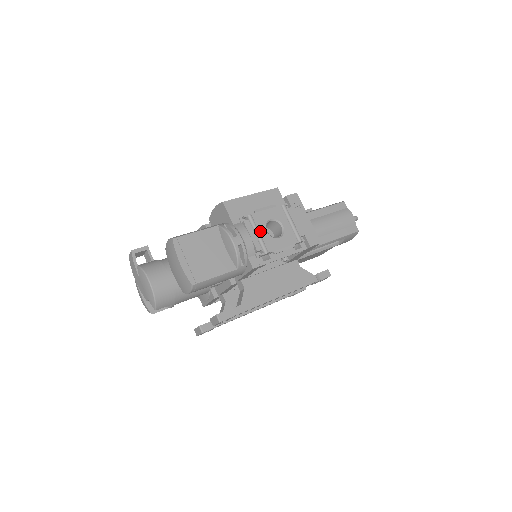
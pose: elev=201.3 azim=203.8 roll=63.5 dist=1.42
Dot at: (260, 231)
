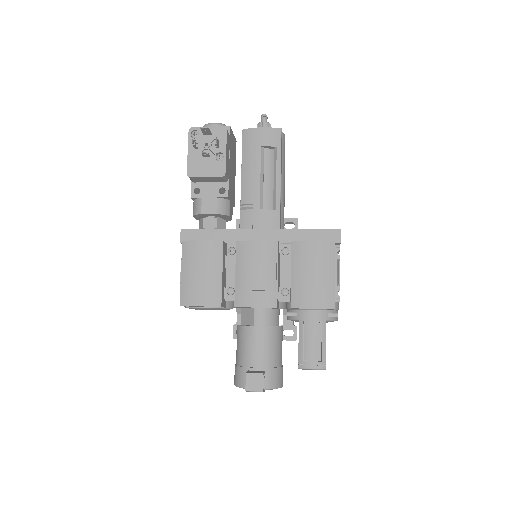
Dot at: occluded
